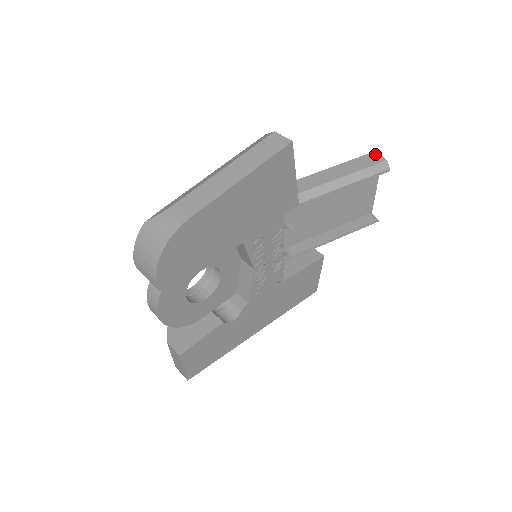
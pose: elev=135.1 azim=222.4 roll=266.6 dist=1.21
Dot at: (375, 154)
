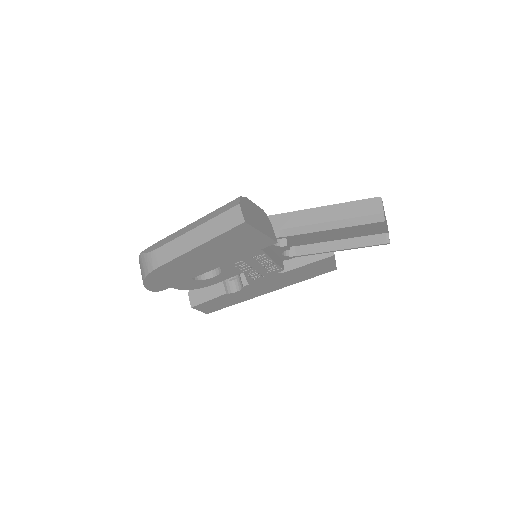
Dot at: (378, 201)
